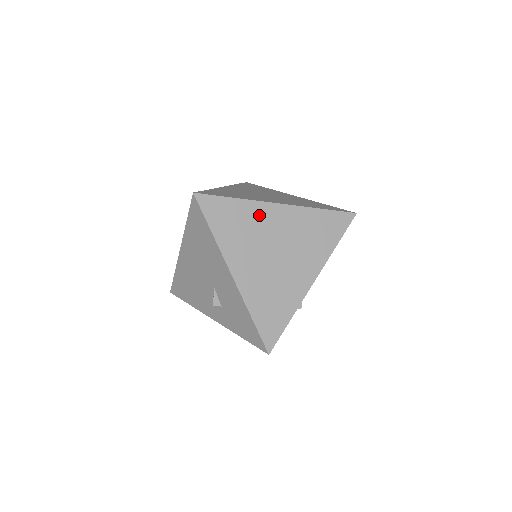
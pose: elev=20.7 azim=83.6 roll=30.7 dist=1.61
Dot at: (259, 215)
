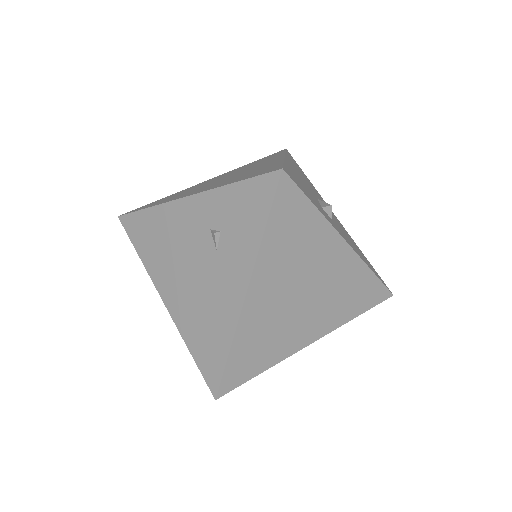
Dot at: occluded
